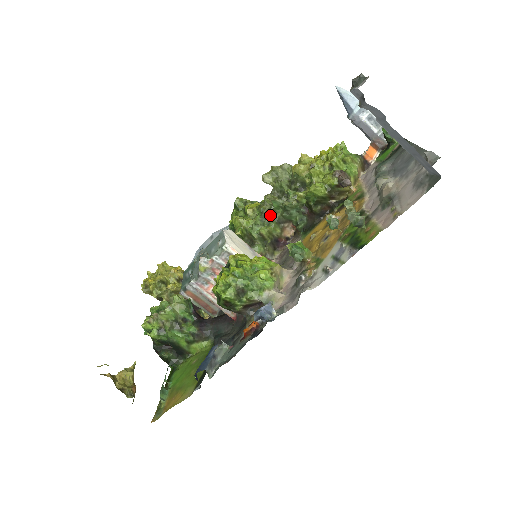
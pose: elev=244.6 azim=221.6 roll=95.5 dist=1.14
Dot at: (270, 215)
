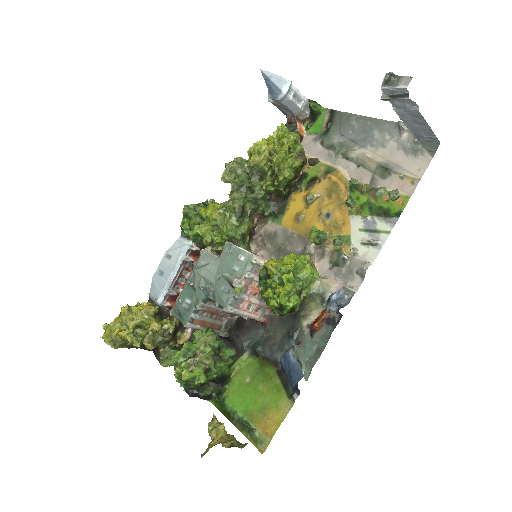
Dot at: (242, 212)
